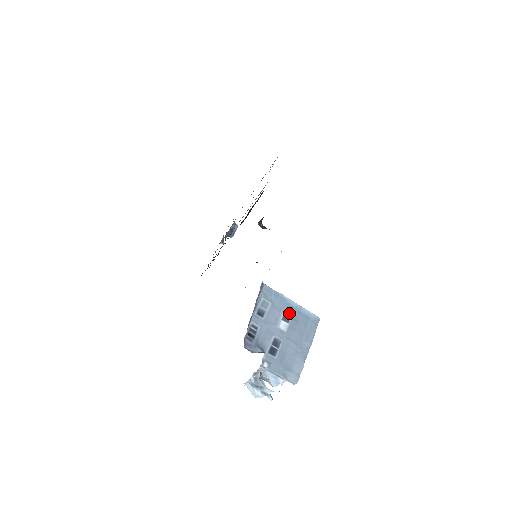
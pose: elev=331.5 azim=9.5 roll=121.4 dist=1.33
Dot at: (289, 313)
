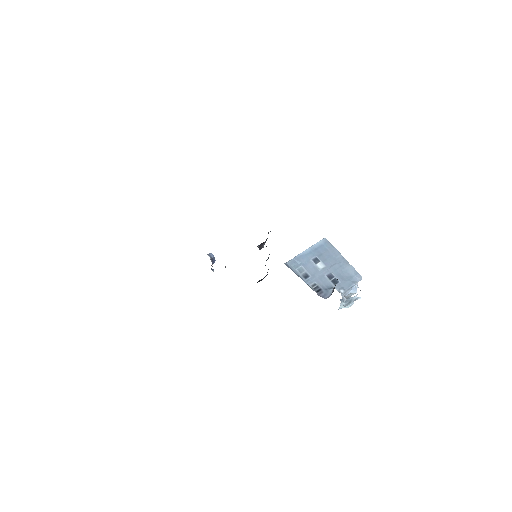
Dot at: (313, 257)
